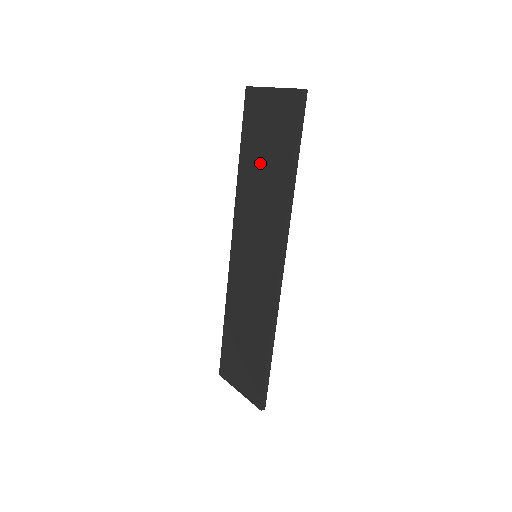
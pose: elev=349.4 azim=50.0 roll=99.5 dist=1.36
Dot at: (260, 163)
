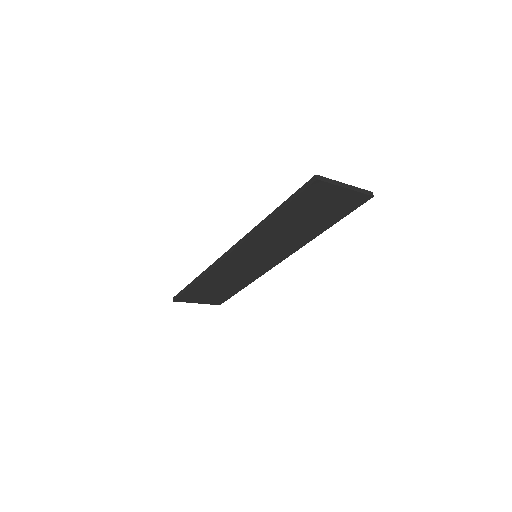
Dot at: (299, 221)
